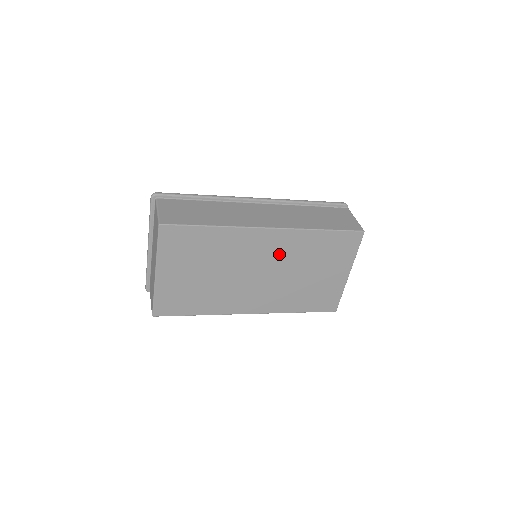
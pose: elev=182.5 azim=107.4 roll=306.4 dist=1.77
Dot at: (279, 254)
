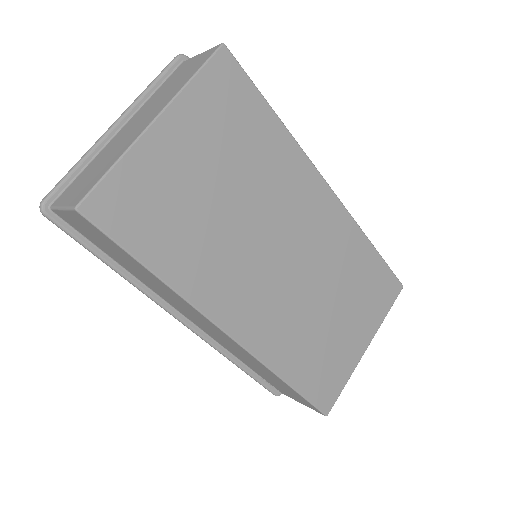
Dot at: (320, 243)
